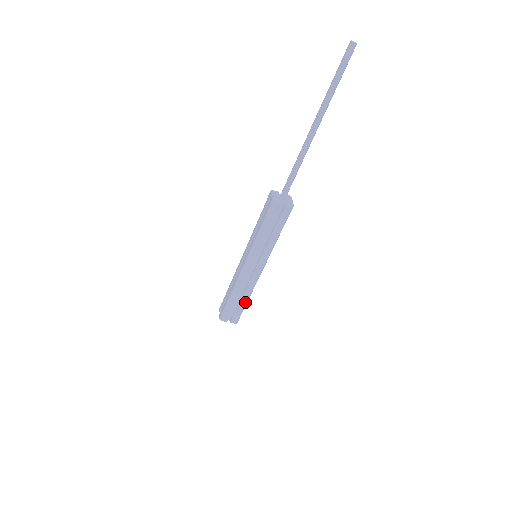
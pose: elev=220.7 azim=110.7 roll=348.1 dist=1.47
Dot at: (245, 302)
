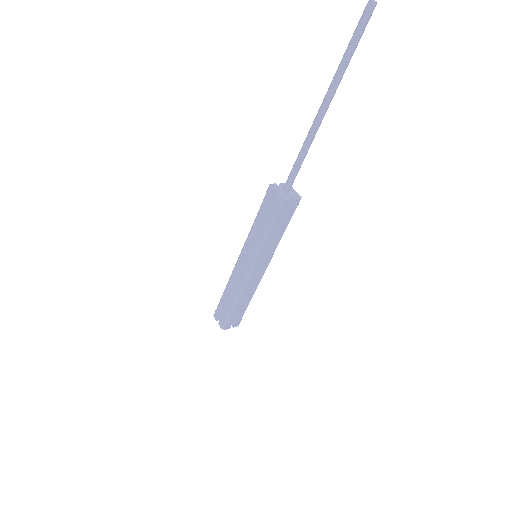
Dot at: (248, 304)
